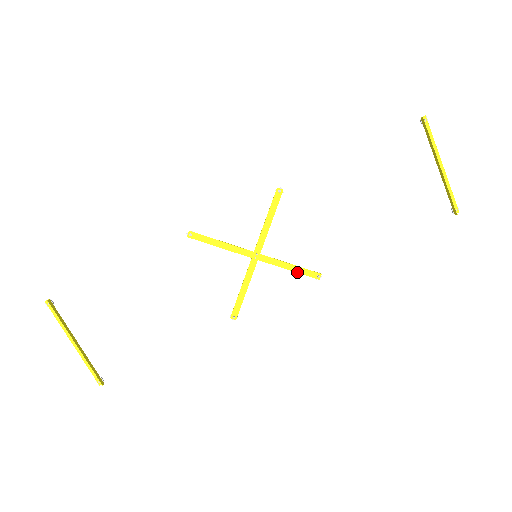
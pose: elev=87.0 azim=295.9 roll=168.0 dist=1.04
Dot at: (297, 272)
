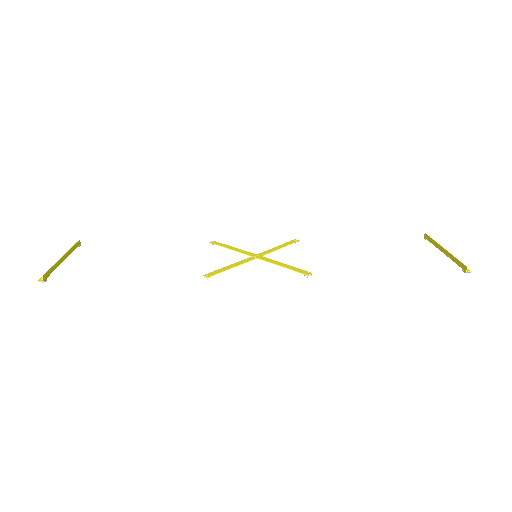
Dot at: (288, 268)
